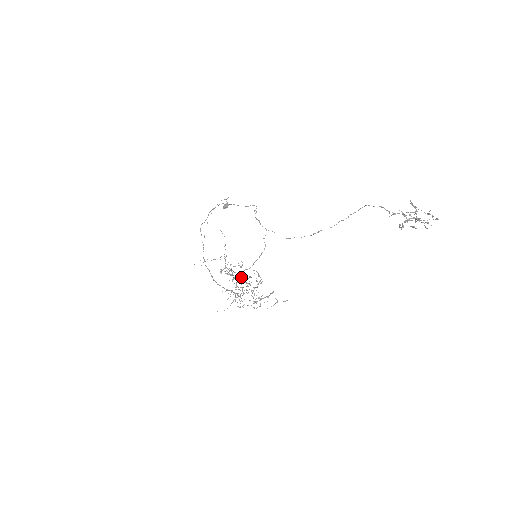
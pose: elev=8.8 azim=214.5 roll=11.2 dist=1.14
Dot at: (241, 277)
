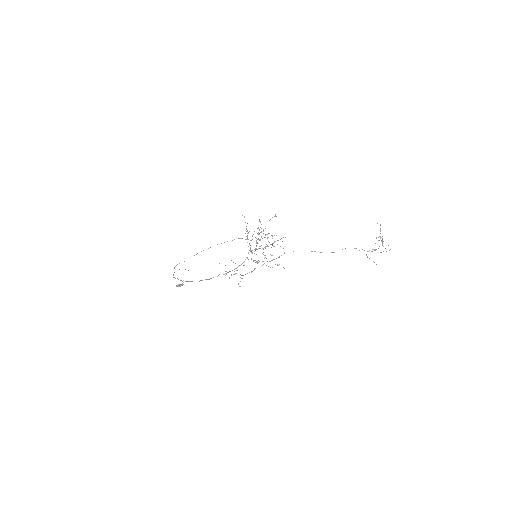
Dot at: (265, 237)
